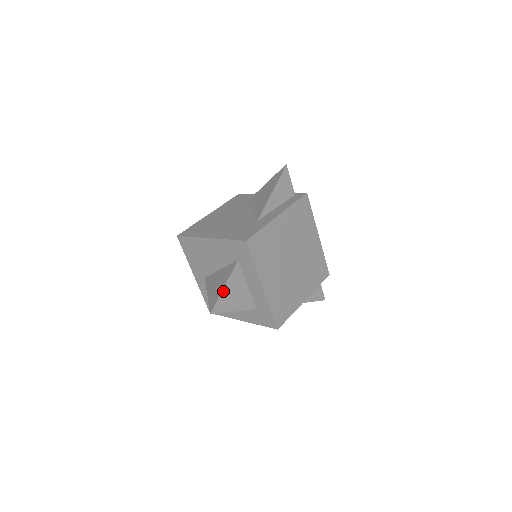
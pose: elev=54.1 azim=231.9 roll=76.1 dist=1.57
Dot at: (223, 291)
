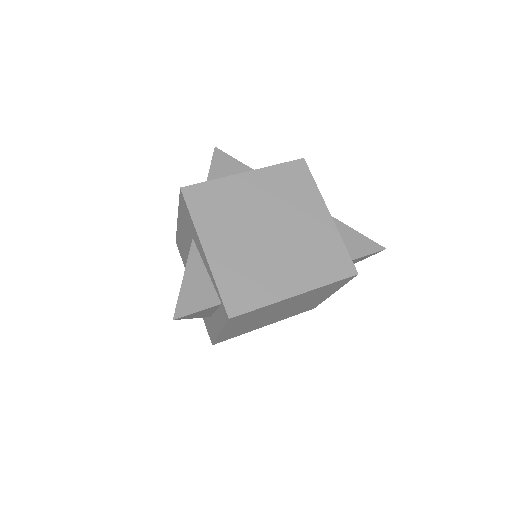
Dot at: occluded
